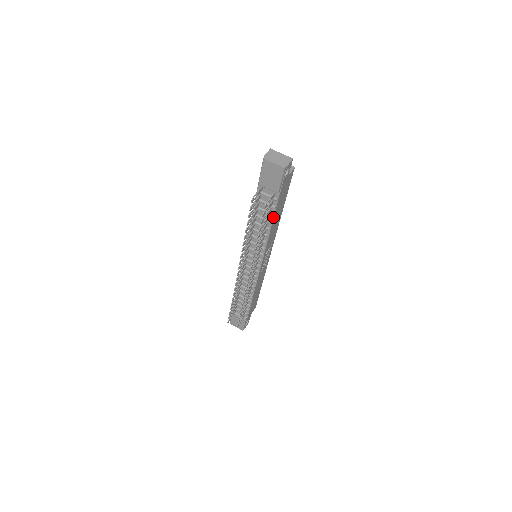
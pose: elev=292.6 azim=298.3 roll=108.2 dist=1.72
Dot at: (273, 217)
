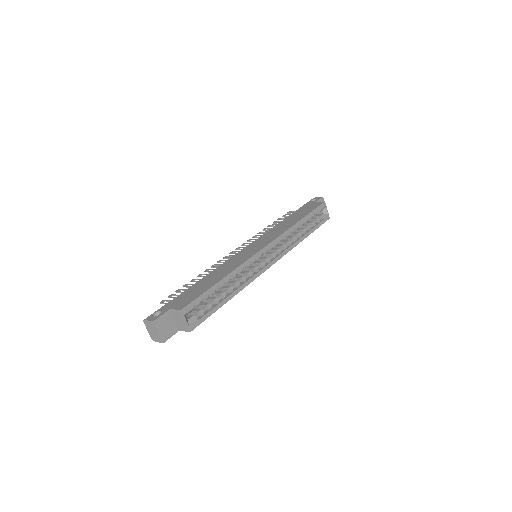
Dot at: occluded
